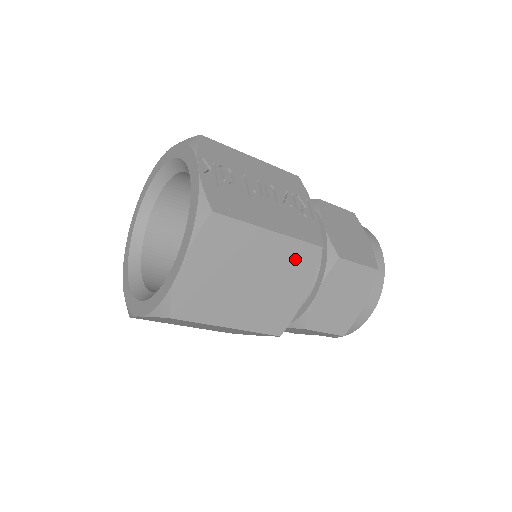
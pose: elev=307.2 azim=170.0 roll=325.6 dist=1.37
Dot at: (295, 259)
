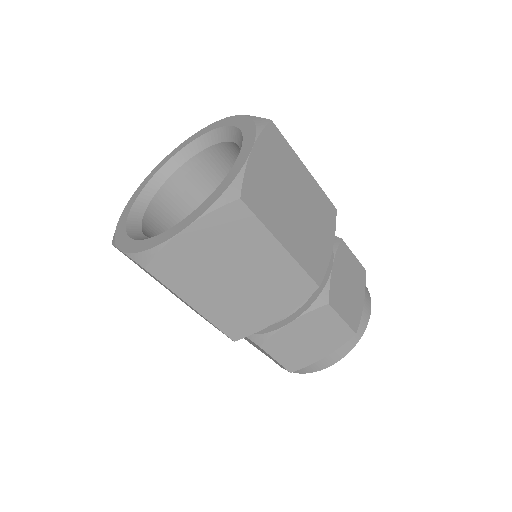
Dot at: (322, 207)
